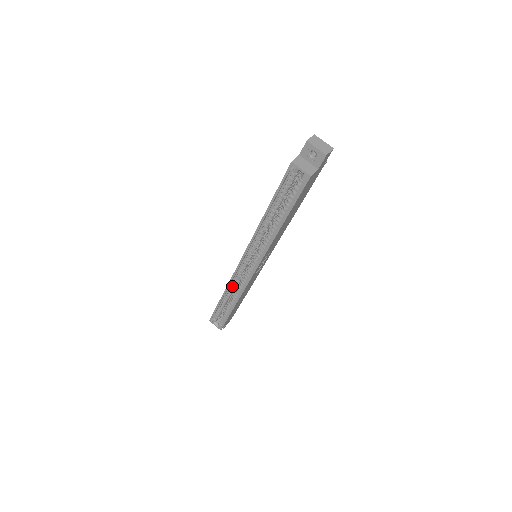
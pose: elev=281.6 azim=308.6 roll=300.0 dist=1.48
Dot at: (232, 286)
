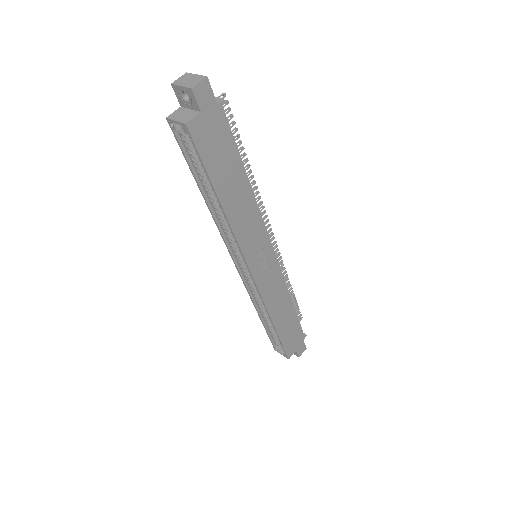
Dot at: (257, 301)
